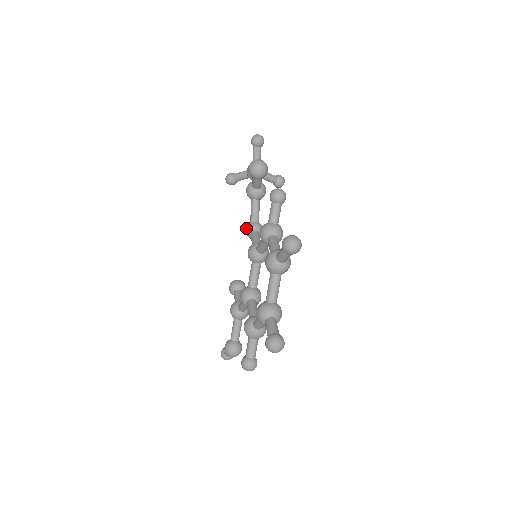
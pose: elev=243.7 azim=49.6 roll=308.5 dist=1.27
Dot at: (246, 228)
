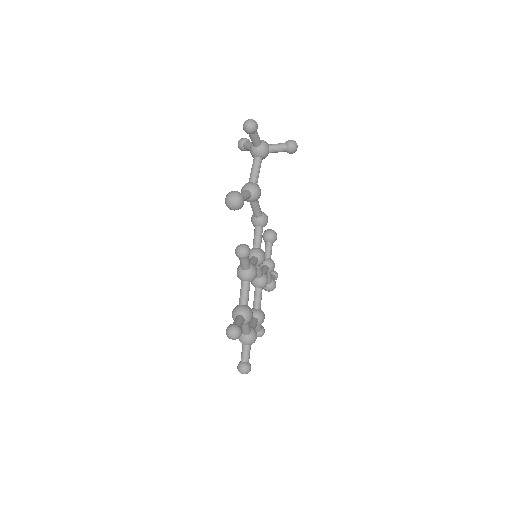
Dot at: (251, 221)
